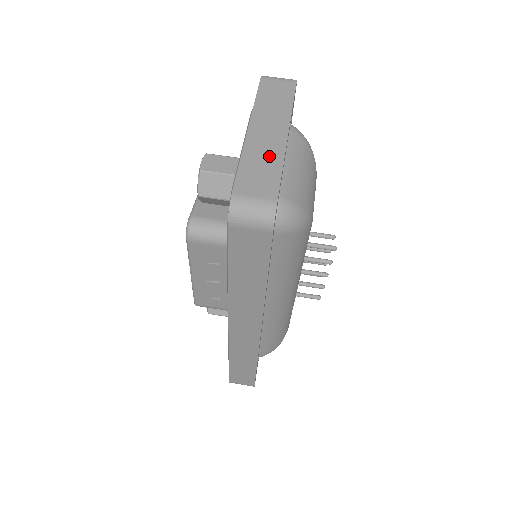
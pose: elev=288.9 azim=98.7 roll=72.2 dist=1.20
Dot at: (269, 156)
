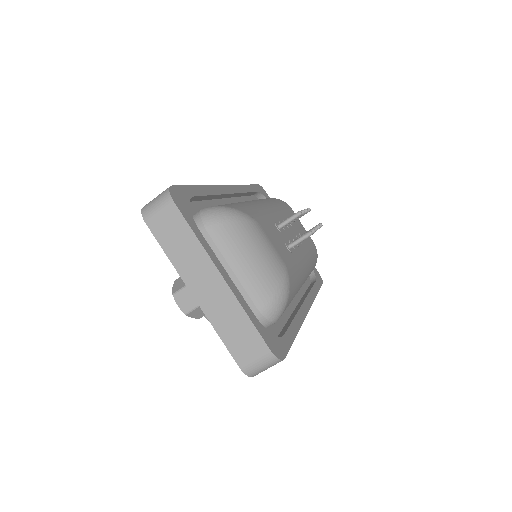
Dot at: (230, 313)
